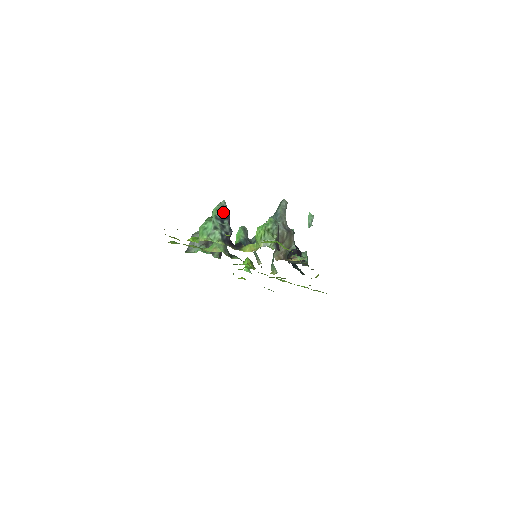
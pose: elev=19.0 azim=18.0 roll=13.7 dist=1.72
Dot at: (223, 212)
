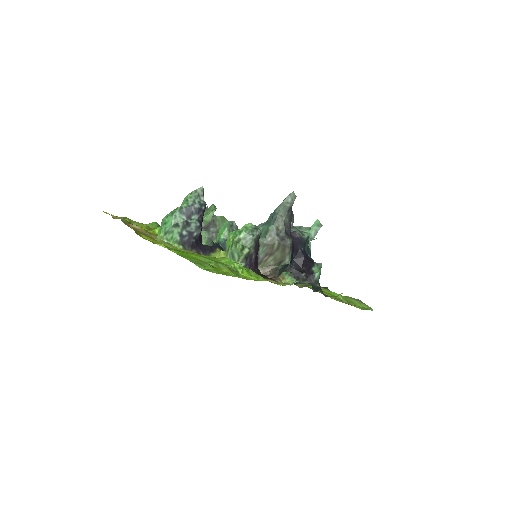
Dot at: (193, 204)
